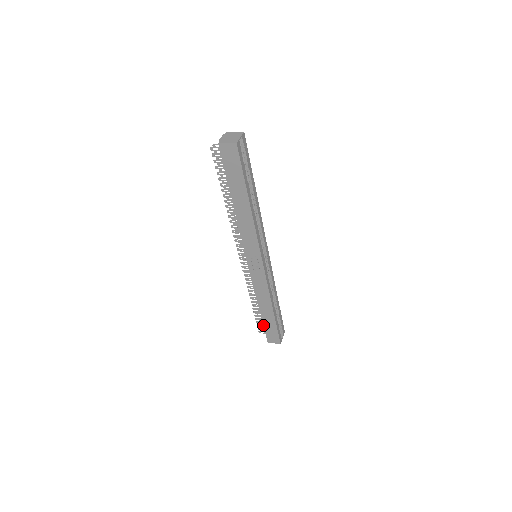
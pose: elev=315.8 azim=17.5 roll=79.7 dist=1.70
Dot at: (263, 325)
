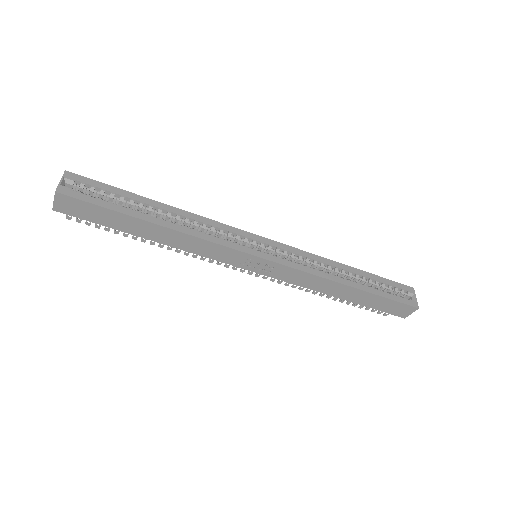
Dot at: occluded
